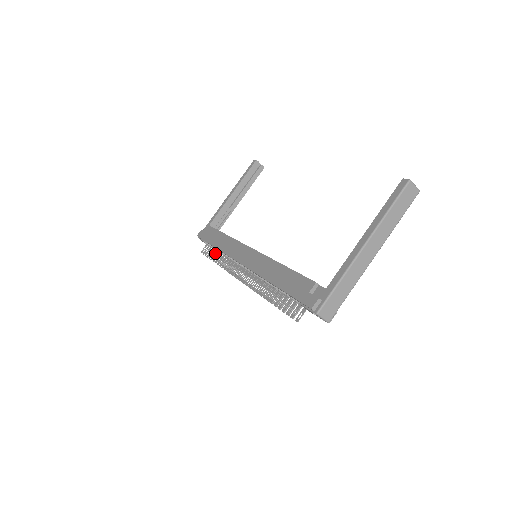
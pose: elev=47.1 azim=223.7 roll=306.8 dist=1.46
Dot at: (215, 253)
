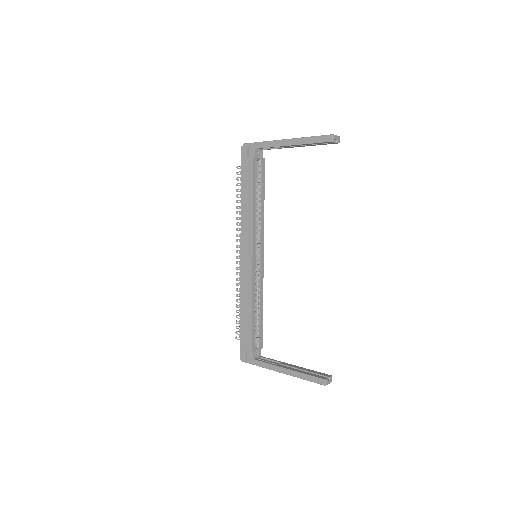
Dot at: occluded
